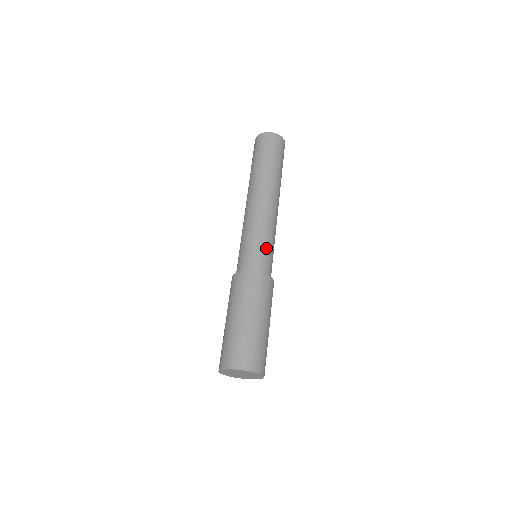
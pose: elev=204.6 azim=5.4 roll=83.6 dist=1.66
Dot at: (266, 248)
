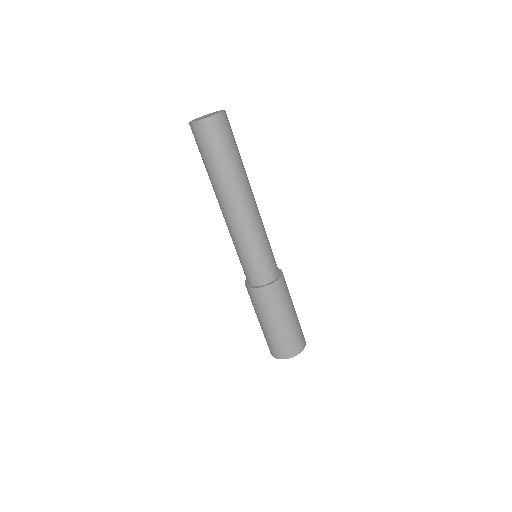
Dot at: (265, 256)
